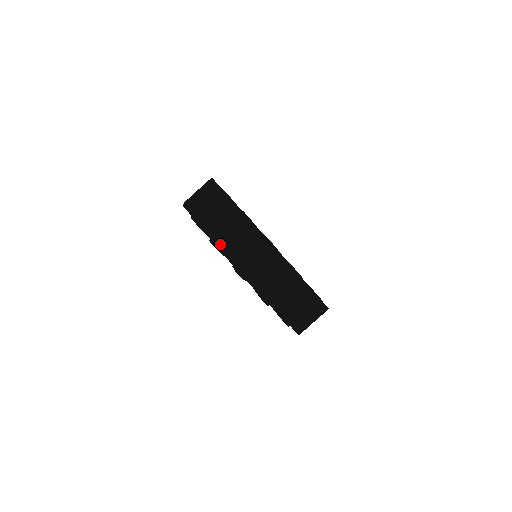
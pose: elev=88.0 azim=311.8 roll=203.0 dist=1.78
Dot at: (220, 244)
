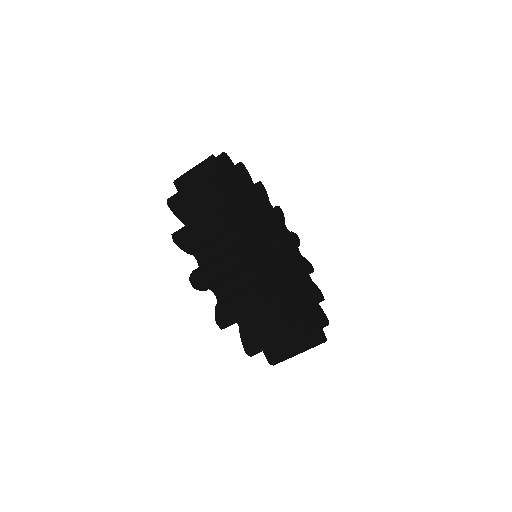
Dot at: occluded
